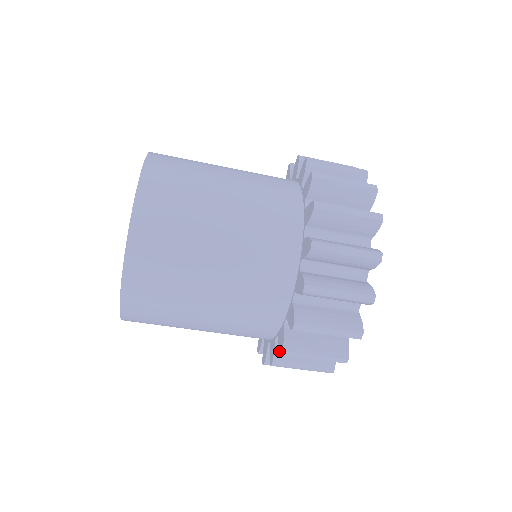
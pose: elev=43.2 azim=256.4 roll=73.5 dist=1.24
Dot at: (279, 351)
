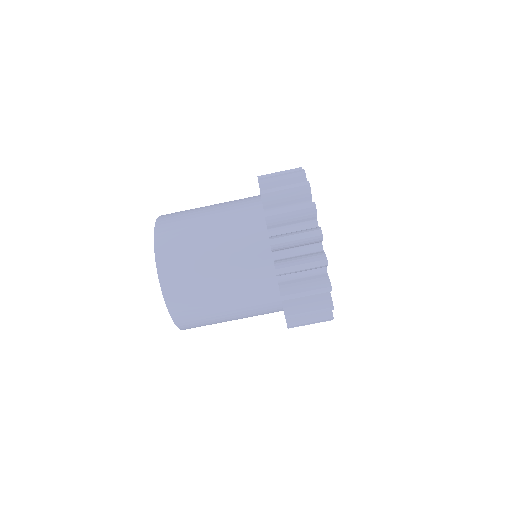
Dot at: occluded
